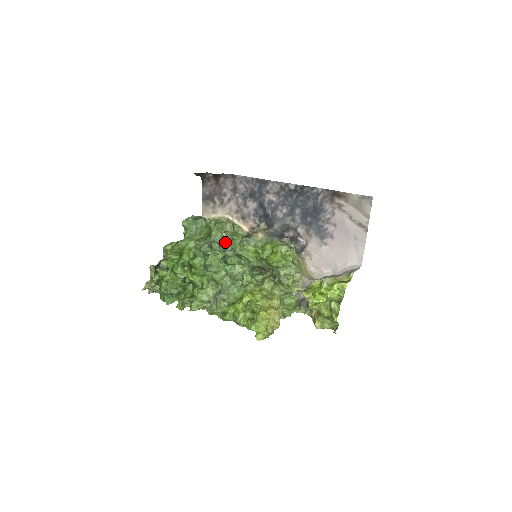
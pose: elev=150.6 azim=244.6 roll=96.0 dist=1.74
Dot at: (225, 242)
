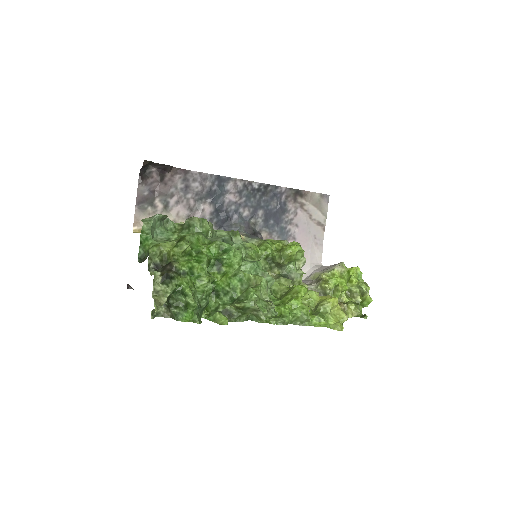
Dot at: occluded
